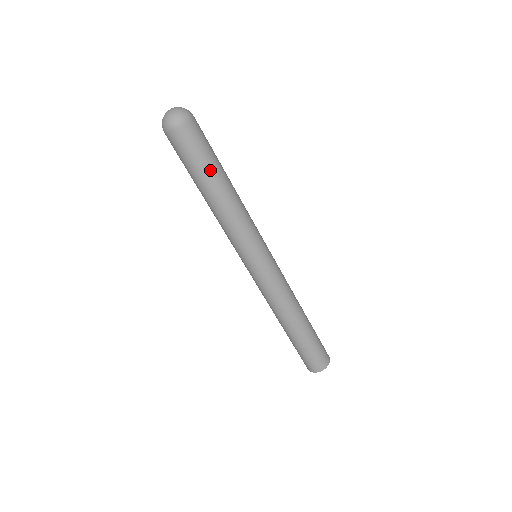
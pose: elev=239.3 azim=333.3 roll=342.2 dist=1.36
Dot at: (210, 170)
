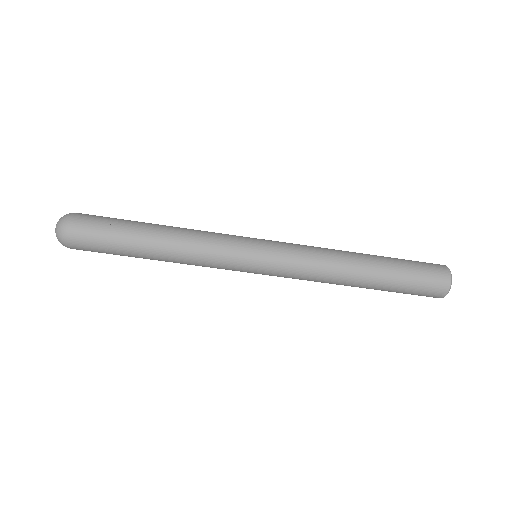
Dot at: (130, 226)
